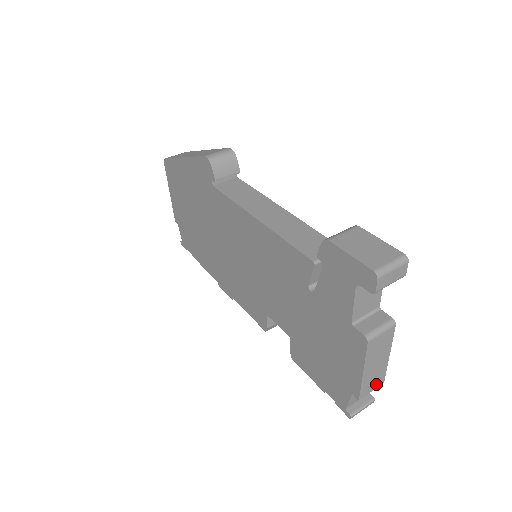
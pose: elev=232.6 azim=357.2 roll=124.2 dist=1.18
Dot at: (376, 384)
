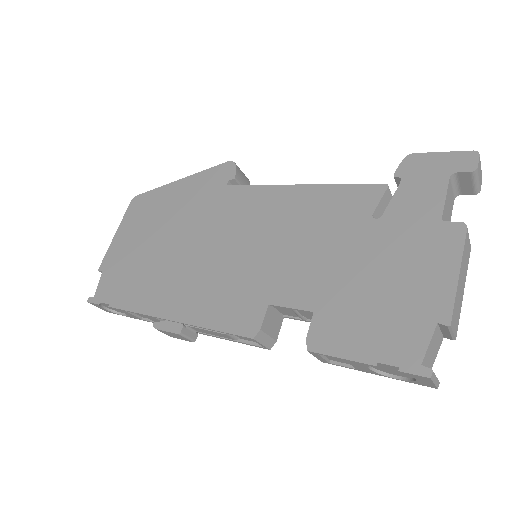
Dot at: (455, 326)
